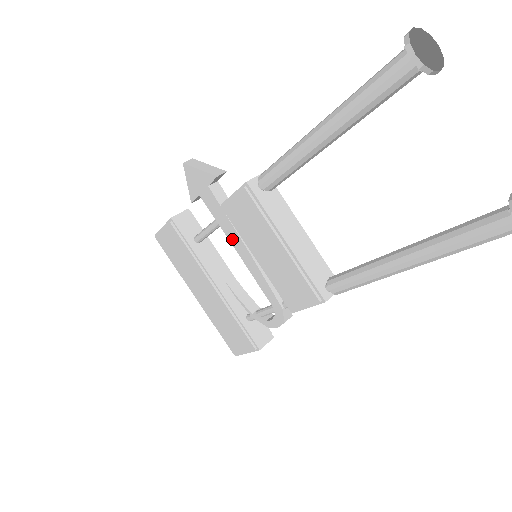
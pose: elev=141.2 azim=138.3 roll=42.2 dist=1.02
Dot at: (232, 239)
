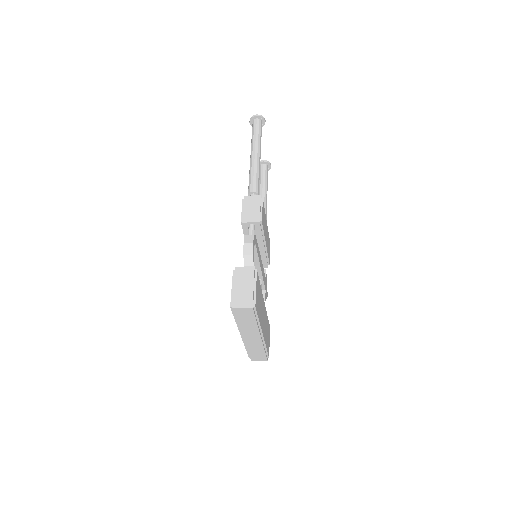
Dot at: occluded
